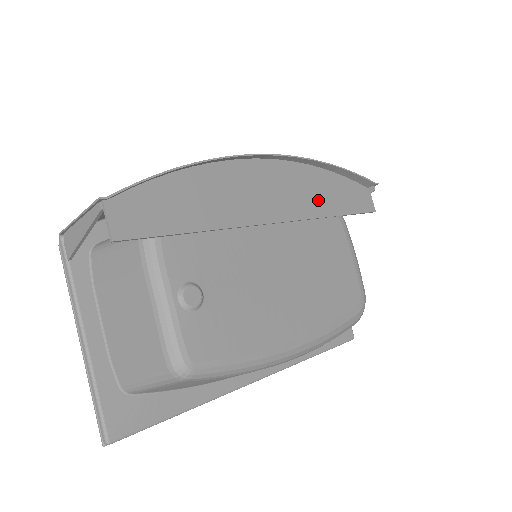
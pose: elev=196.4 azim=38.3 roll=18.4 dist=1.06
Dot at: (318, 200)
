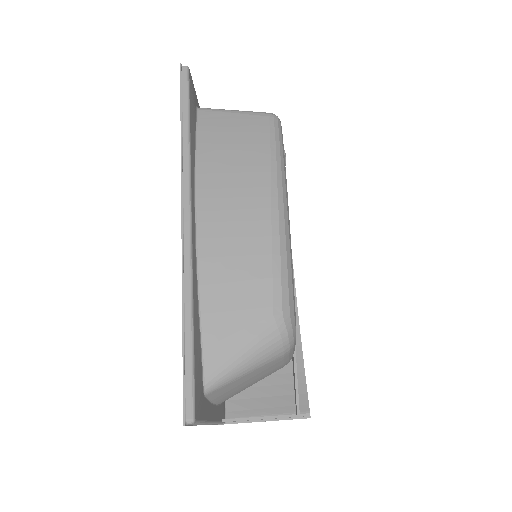
Dot at: occluded
